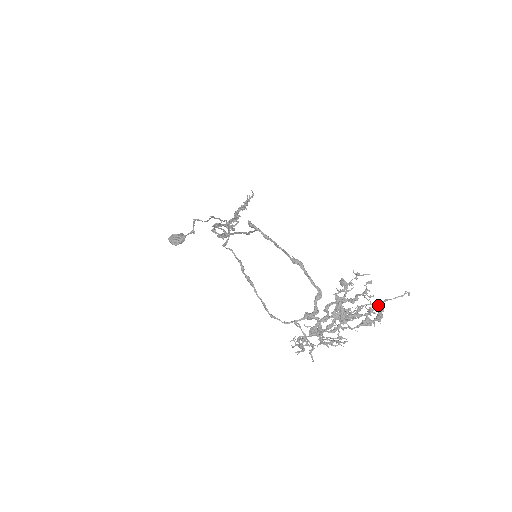
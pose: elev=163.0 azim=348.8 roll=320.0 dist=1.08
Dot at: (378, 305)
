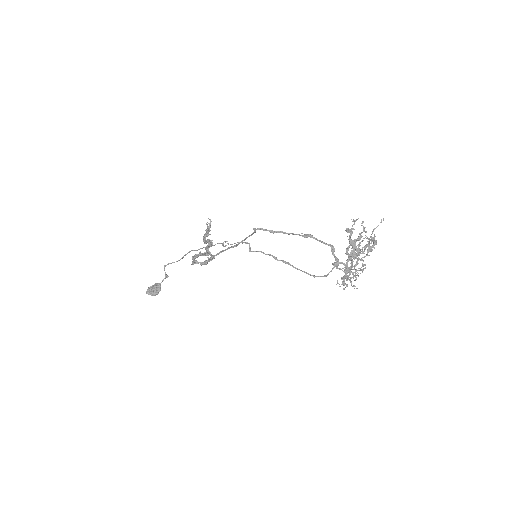
Dot at: (367, 237)
